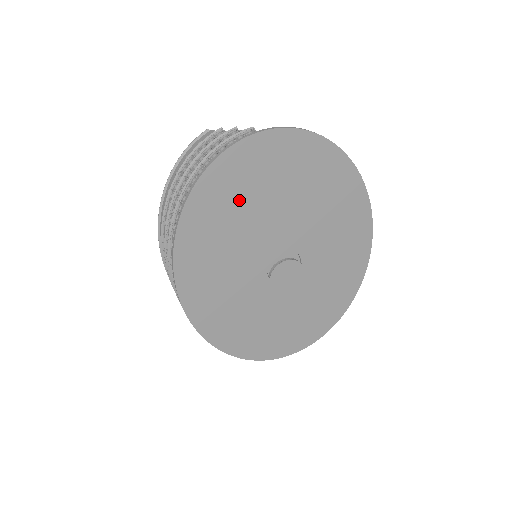
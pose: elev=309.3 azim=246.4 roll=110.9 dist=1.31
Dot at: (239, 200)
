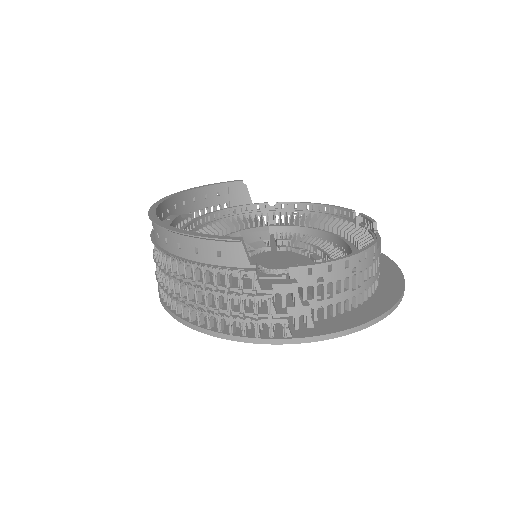
Dot at: occluded
